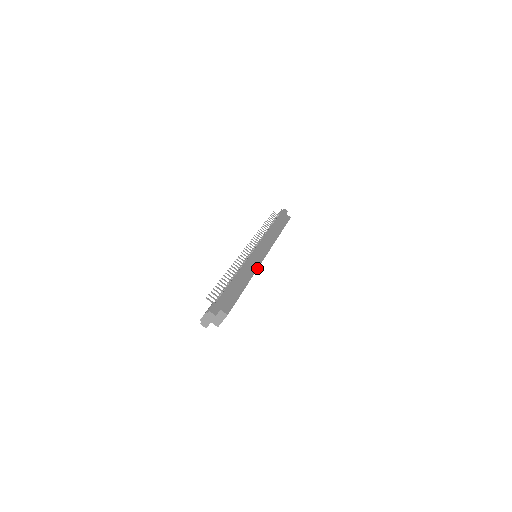
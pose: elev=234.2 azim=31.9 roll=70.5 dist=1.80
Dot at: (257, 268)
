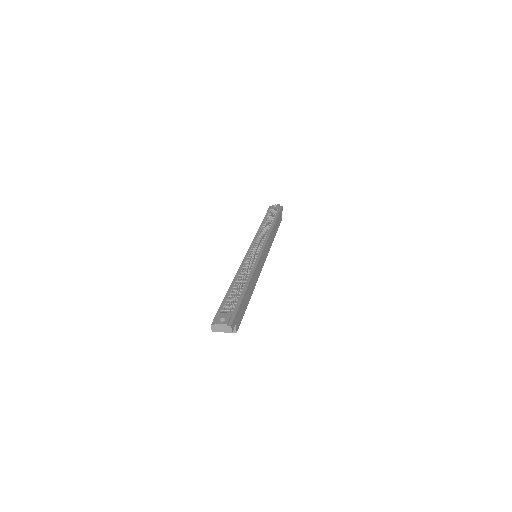
Dot at: occluded
